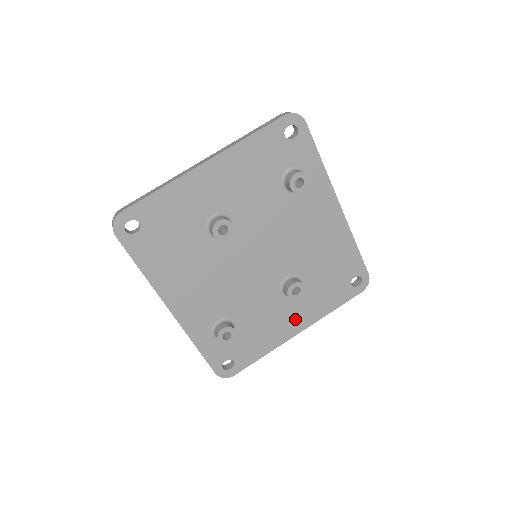
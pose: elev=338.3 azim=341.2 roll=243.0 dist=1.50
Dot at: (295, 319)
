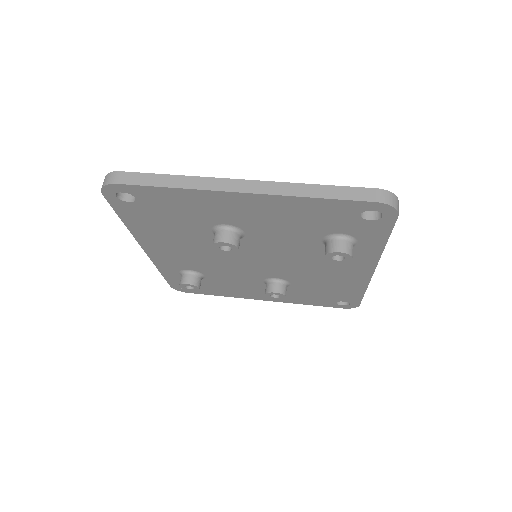
Dot at: occluded
